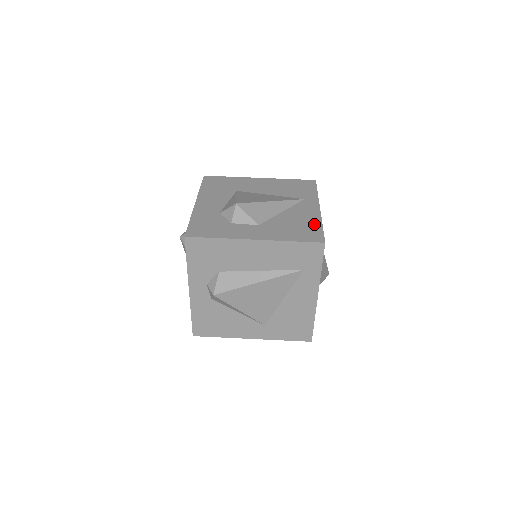
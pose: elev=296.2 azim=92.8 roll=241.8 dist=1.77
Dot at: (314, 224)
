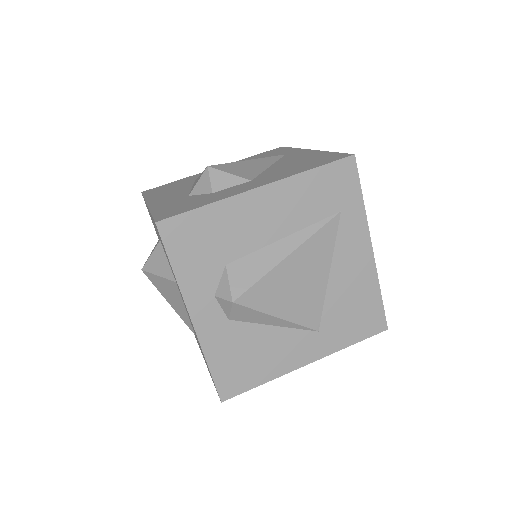
Dot at: (321, 155)
